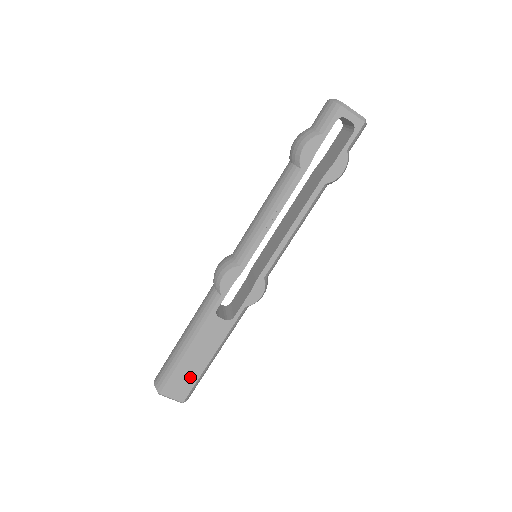
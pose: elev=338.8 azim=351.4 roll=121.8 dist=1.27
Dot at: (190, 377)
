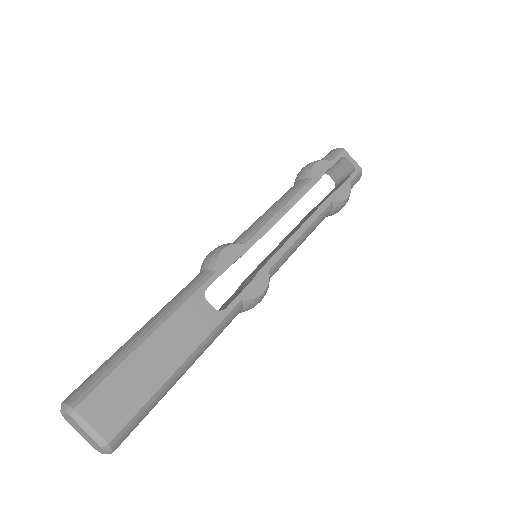
Dot at: (138, 390)
